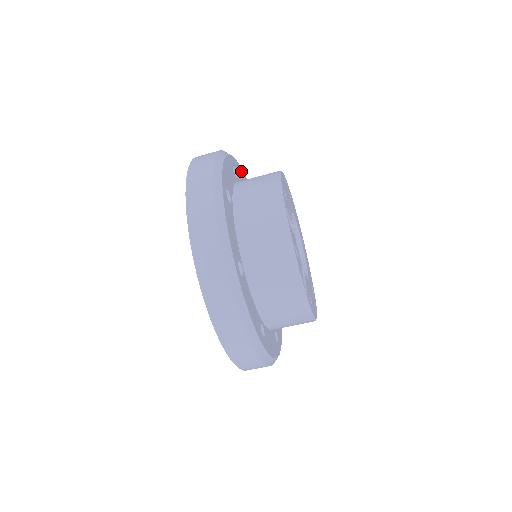
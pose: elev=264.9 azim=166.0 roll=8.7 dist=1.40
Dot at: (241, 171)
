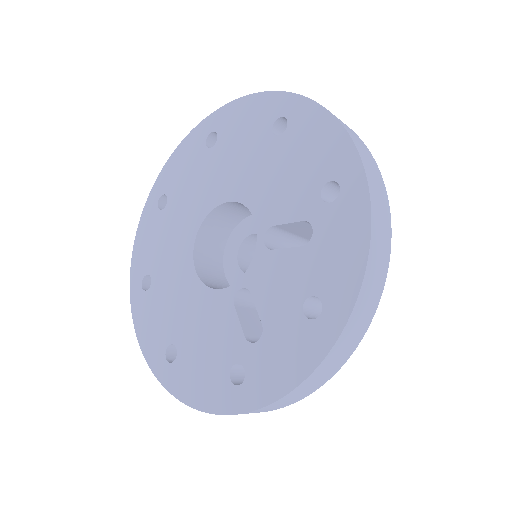
Dot at: occluded
